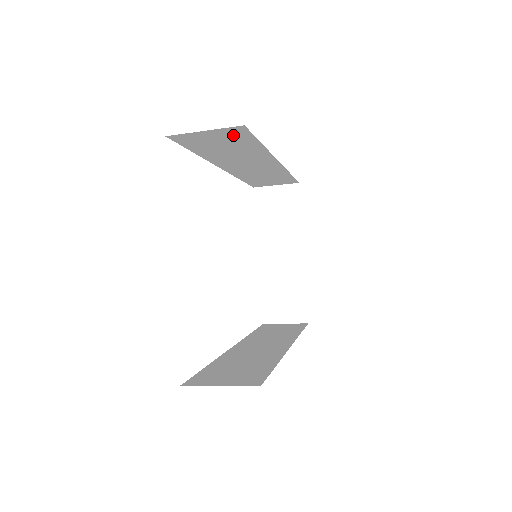
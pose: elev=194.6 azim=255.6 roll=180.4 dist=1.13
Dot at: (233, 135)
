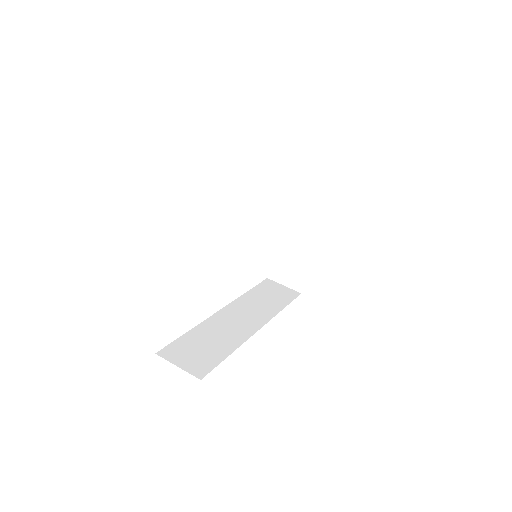
Dot at: occluded
